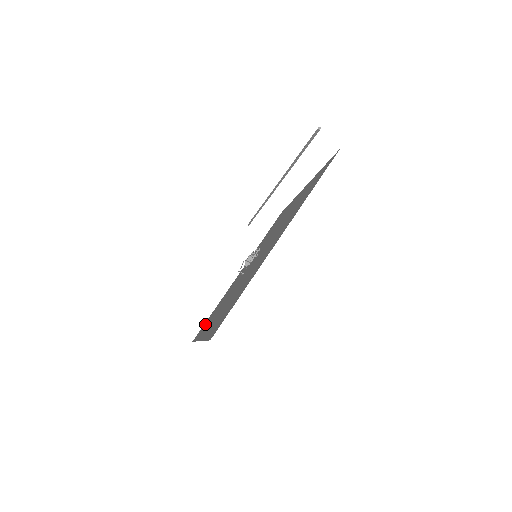
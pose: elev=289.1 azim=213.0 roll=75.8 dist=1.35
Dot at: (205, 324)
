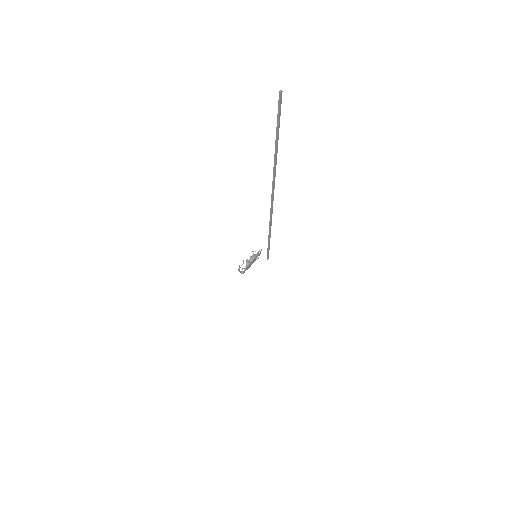
Dot at: occluded
